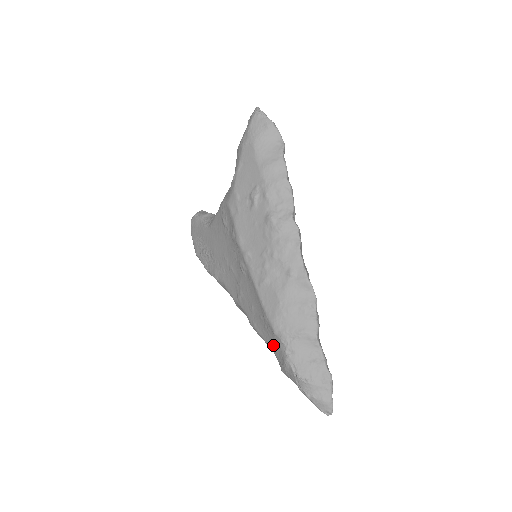
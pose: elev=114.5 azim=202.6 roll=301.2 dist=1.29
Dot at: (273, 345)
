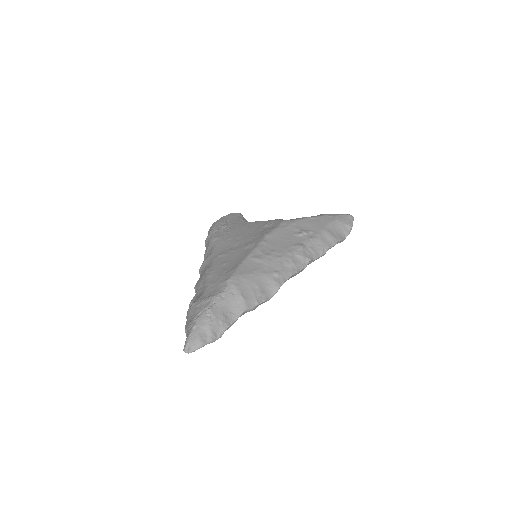
Dot at: (213, 286)
